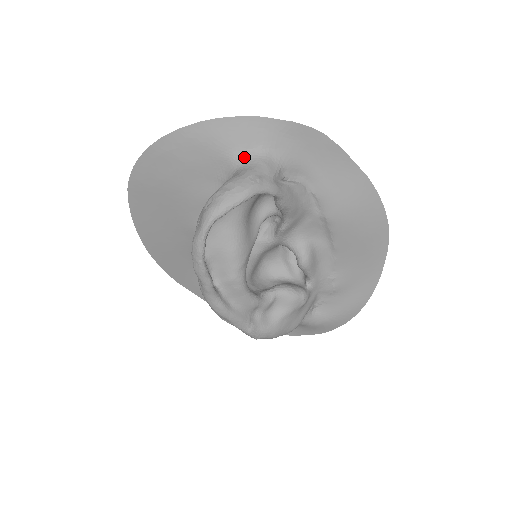
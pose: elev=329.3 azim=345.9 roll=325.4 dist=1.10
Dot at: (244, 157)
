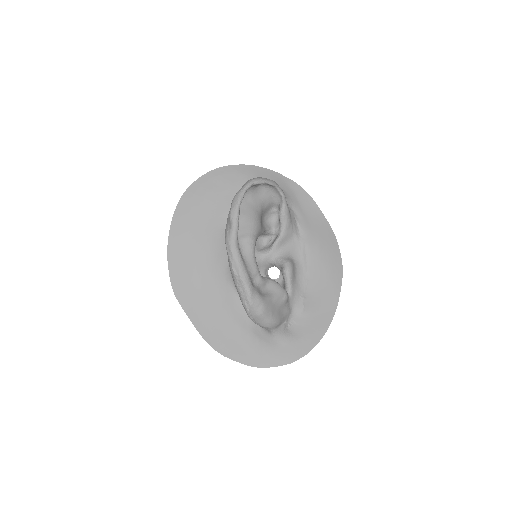
Dot at: occluded
